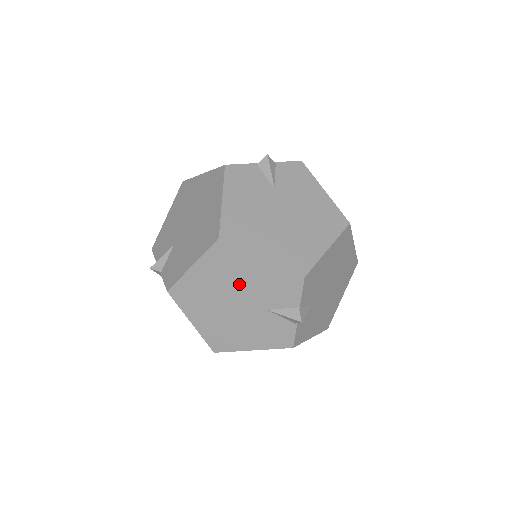
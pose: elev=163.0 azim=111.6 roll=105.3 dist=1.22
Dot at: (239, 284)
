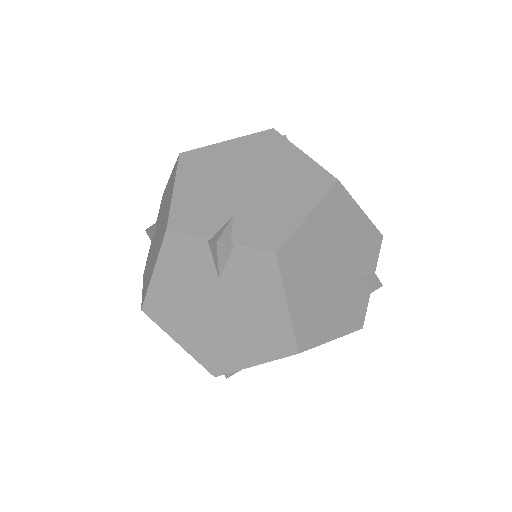
Dot at: occluded
